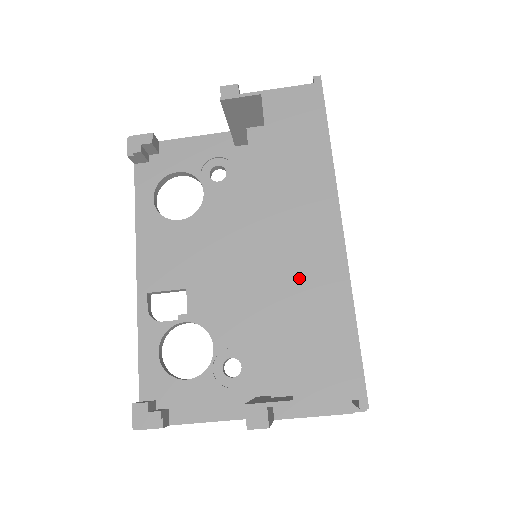
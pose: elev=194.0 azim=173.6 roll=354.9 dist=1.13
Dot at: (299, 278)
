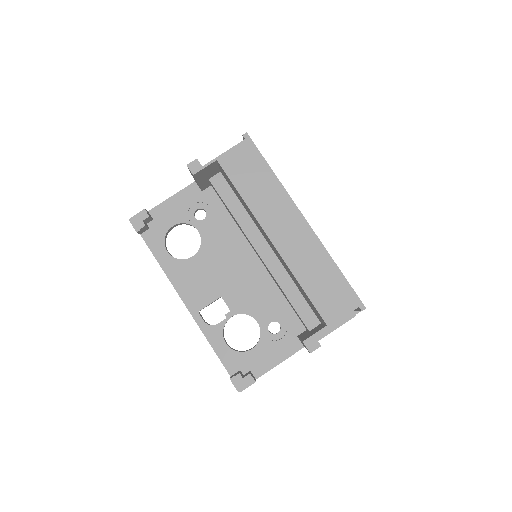
Dot at: (297, 260)
